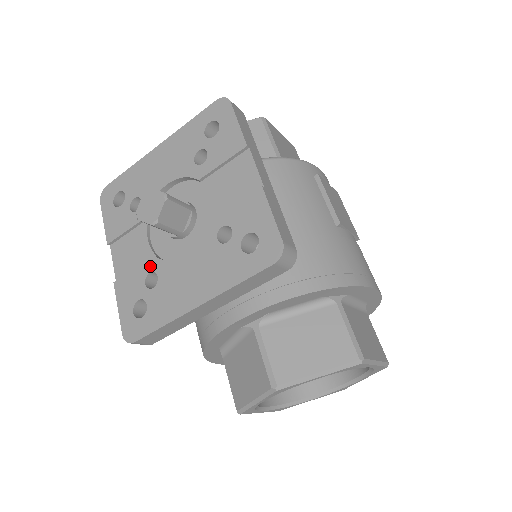
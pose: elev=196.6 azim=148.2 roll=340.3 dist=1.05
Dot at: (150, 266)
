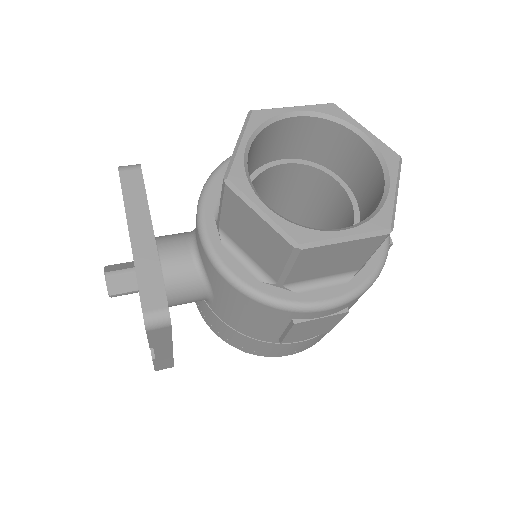
Dot at: occluded
